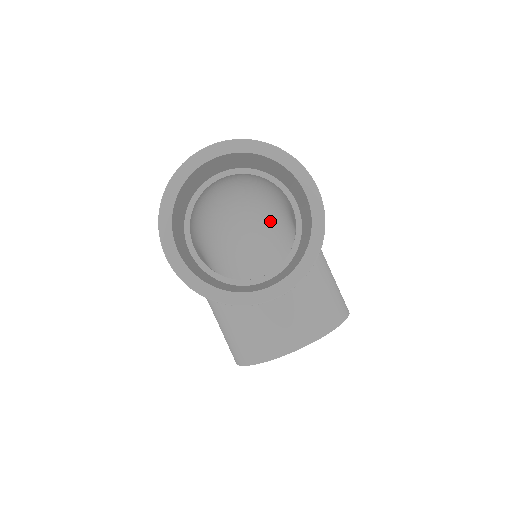
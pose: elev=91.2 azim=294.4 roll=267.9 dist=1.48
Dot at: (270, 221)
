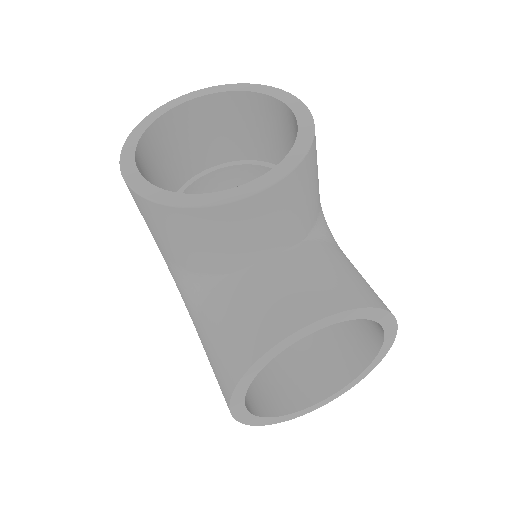
Dot at: occluded
